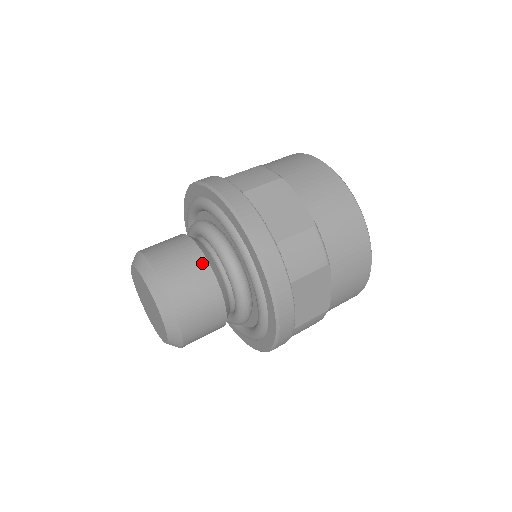
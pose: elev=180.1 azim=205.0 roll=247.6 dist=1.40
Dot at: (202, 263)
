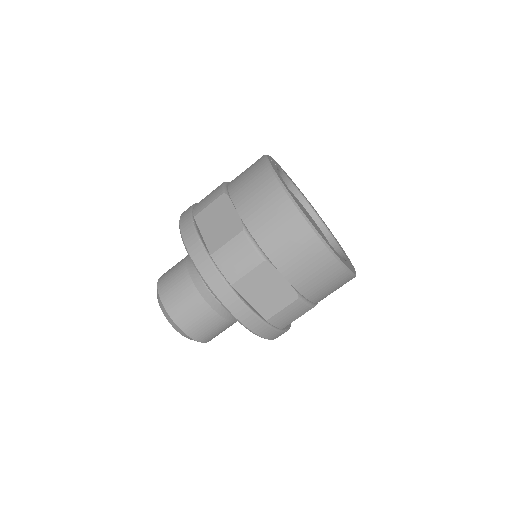
Dot at: (186, 278)
